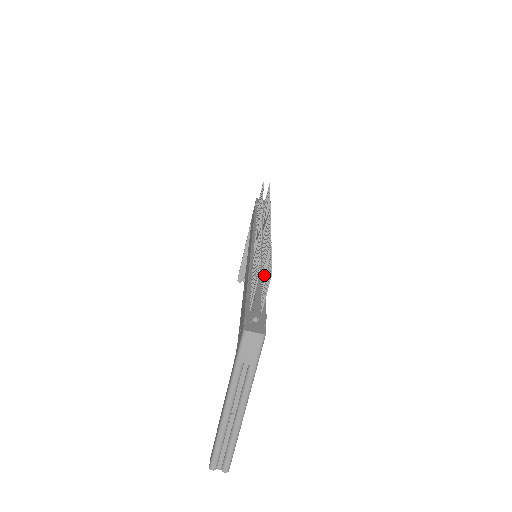
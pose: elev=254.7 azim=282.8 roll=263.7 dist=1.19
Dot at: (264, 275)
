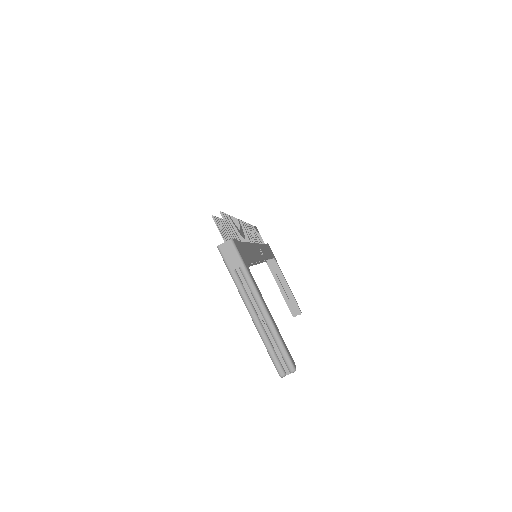
Dot at: occluded
